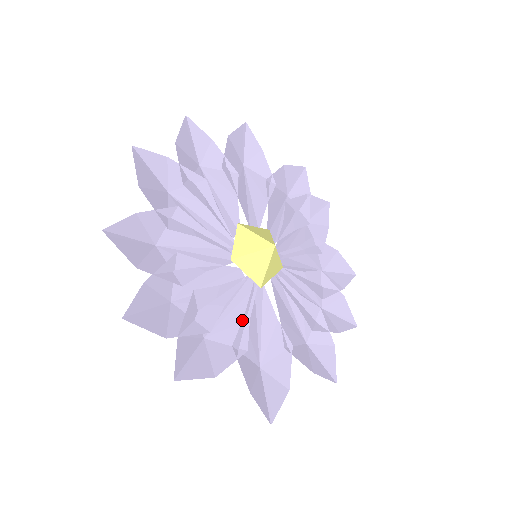
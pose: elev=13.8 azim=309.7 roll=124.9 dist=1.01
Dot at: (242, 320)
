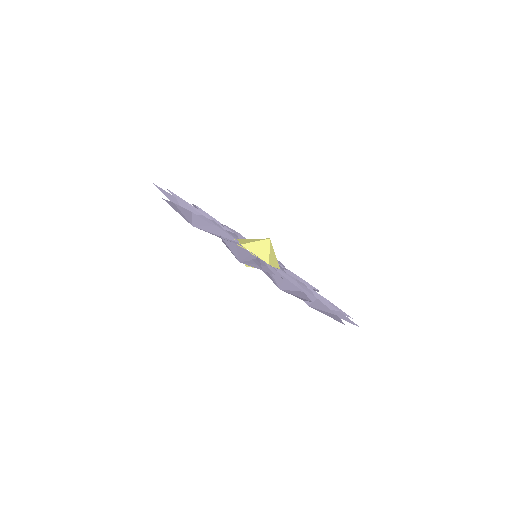
Dot at: (211, 227)
